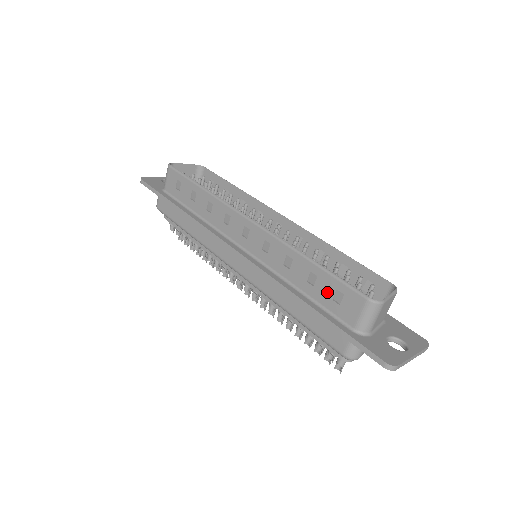
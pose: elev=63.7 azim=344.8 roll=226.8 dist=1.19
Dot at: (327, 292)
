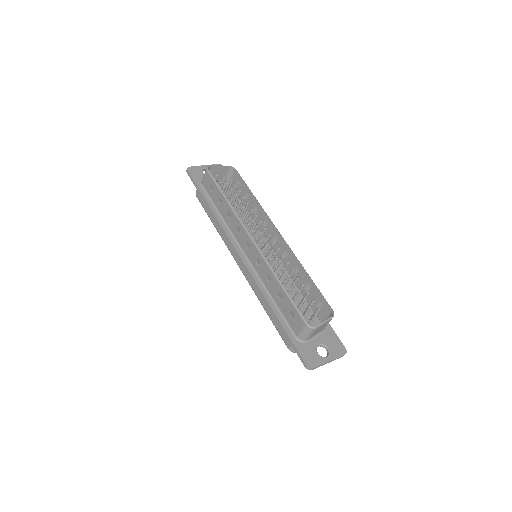
Dot at: (286, 308)
